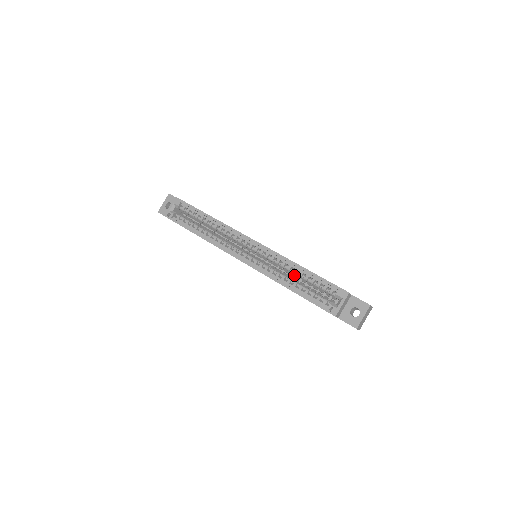
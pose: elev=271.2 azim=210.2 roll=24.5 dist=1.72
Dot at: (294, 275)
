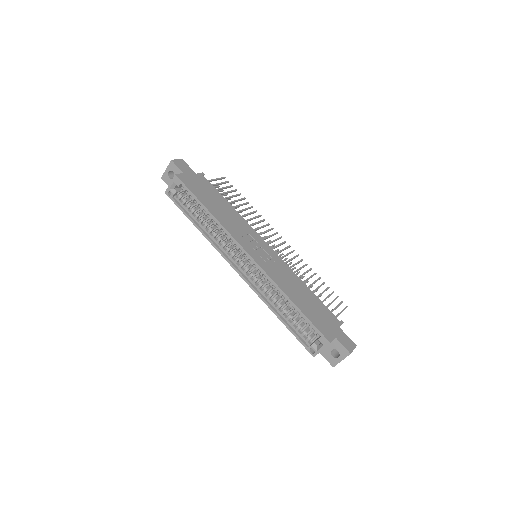
Dot at: occluded
